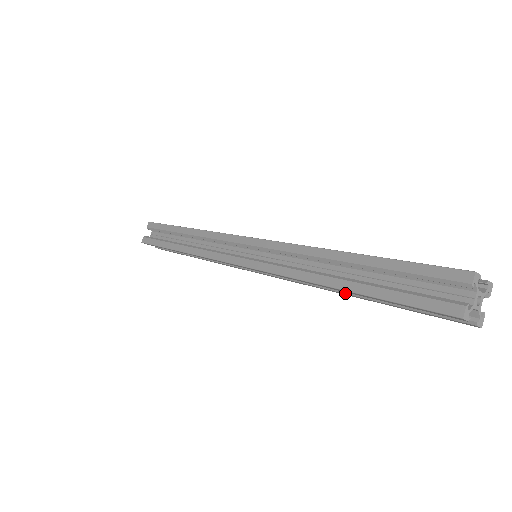
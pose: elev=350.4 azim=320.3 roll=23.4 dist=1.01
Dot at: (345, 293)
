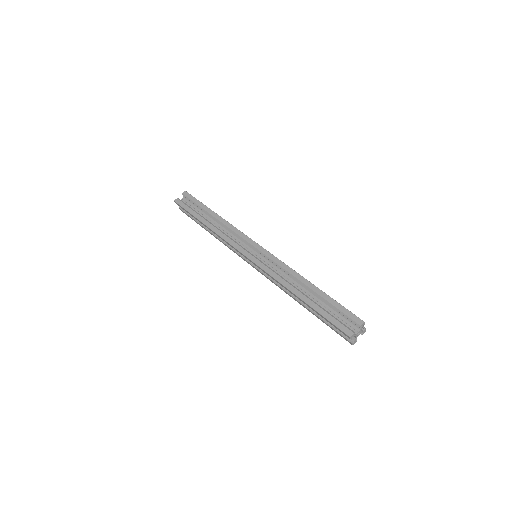
Dot at: occluded
